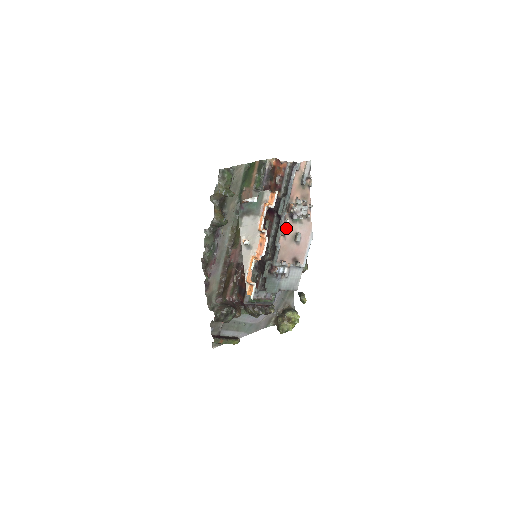
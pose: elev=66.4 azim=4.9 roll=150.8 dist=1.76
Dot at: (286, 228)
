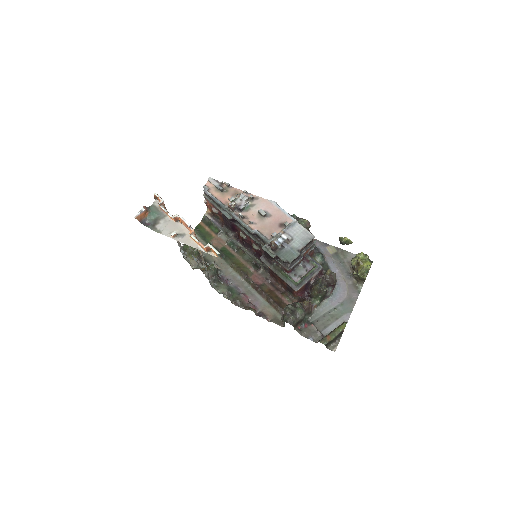
Dot at: (247, 219)
